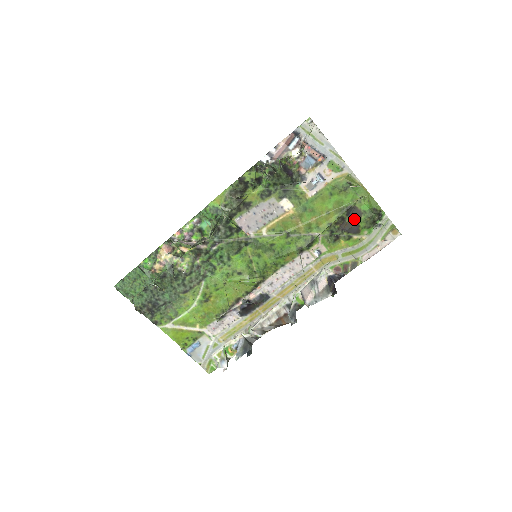
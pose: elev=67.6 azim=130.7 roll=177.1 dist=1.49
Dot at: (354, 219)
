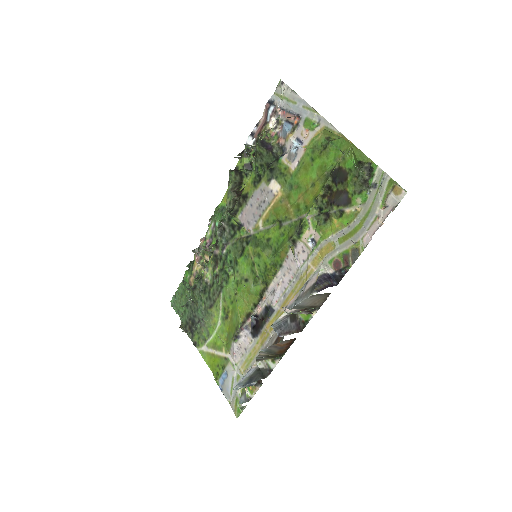
Dot at: (341, 184)
